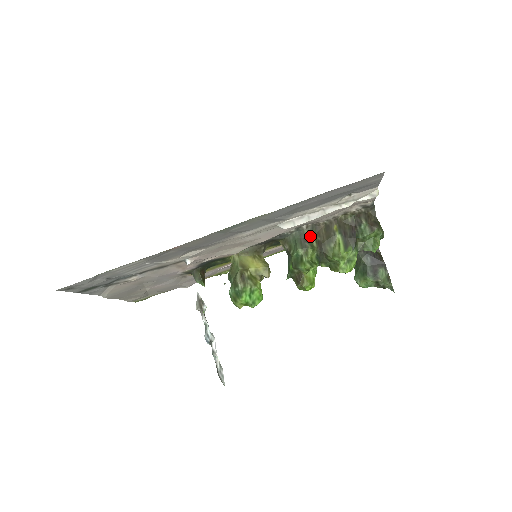
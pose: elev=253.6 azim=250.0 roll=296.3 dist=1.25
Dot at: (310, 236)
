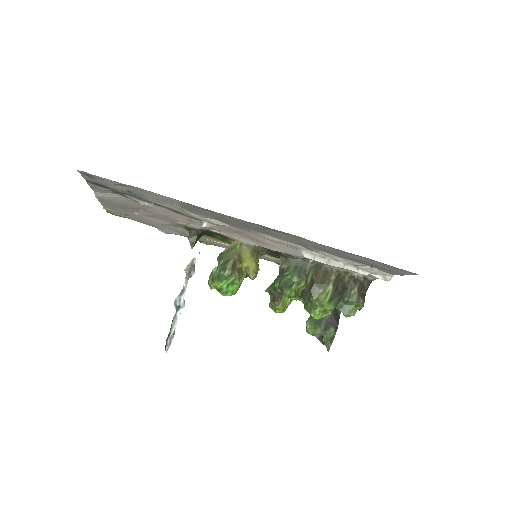
Dot at: (310, 271)
